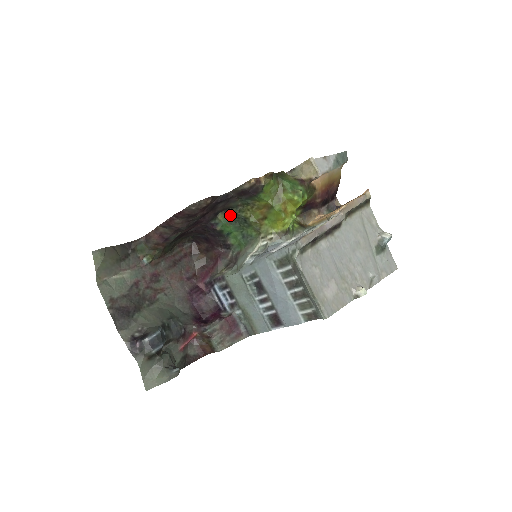
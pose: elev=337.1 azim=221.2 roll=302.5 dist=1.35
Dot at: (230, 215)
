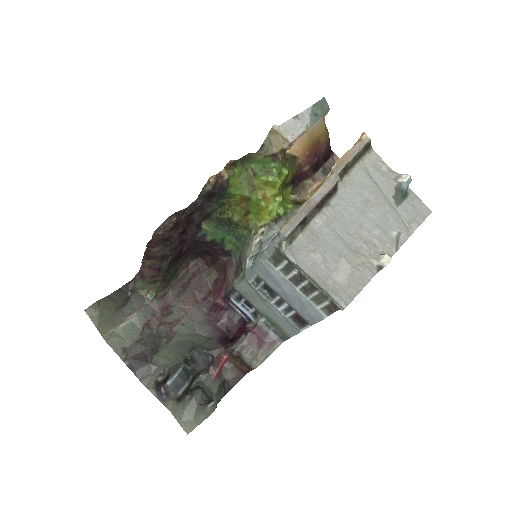
Dot at: (214, 221)
